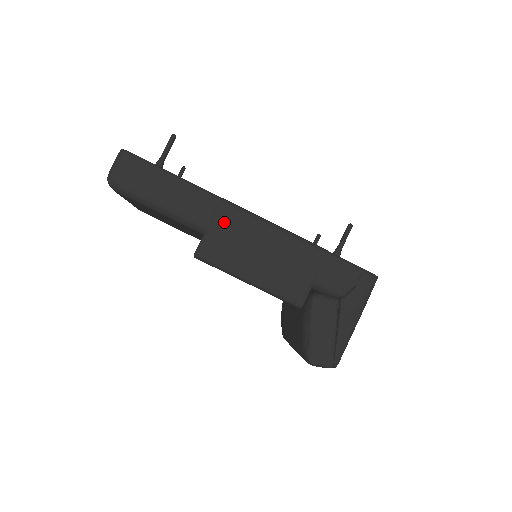
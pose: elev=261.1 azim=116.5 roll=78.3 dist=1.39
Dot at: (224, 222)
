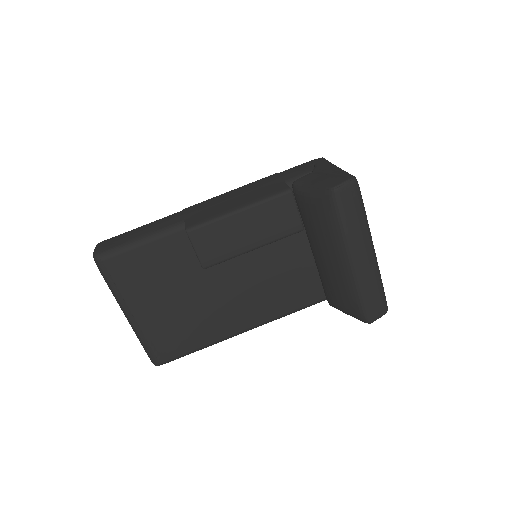
Dot at: (193, 210)
